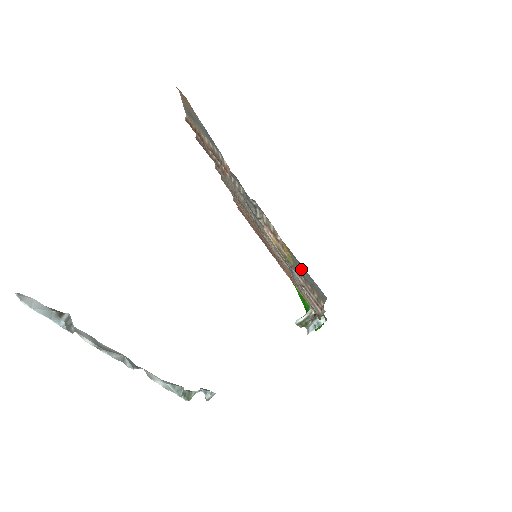
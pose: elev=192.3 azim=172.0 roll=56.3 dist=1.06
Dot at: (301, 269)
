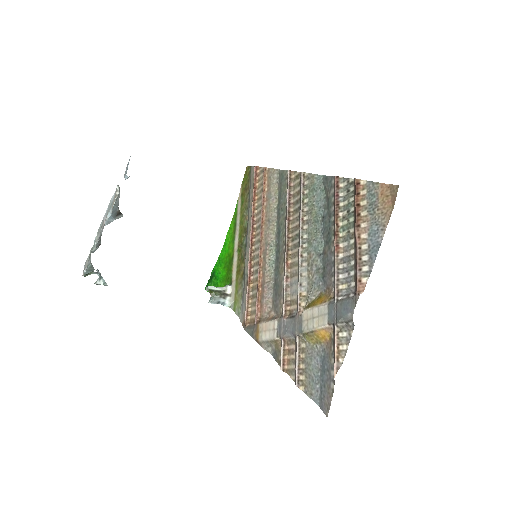
Dot at: (314, 361)
